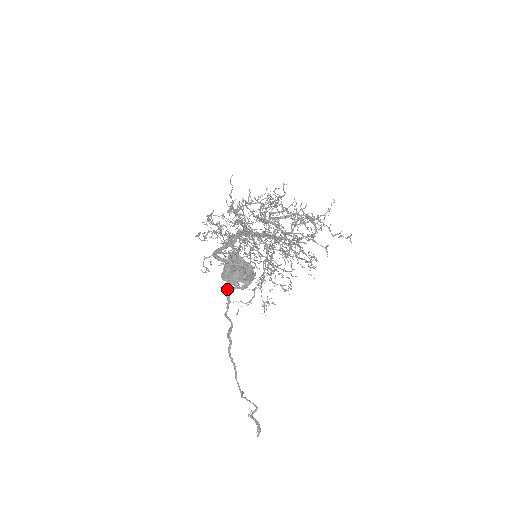
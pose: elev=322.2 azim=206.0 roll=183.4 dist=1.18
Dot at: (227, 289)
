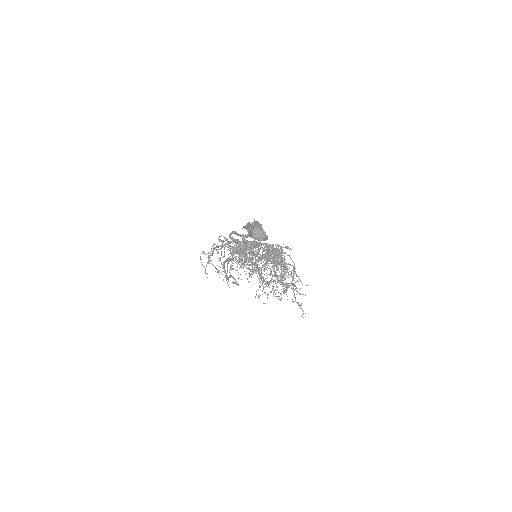
Dot at: occluded
